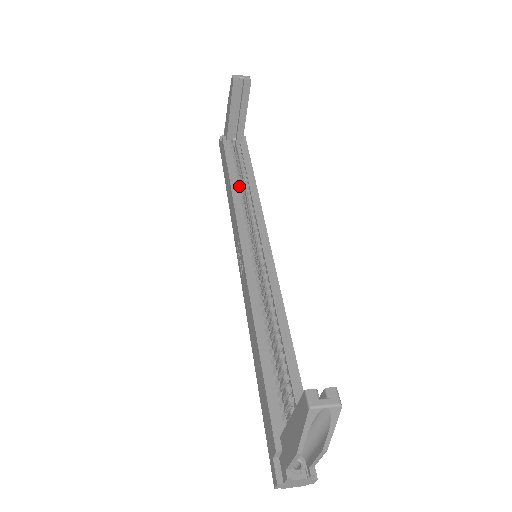
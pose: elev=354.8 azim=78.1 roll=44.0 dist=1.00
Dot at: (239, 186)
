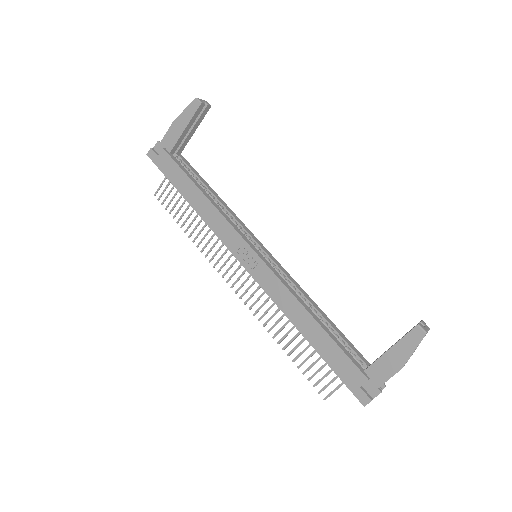
Dot at: (210, 197)
